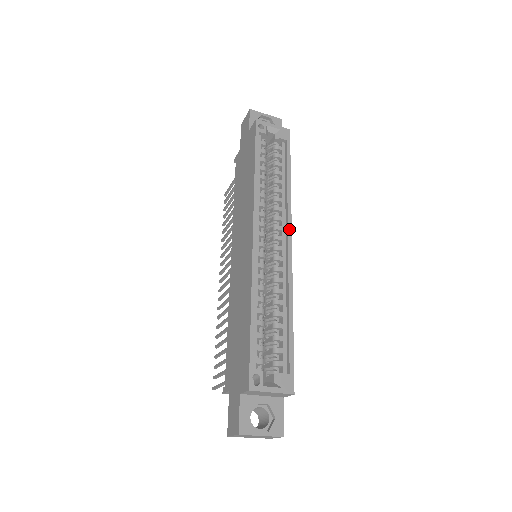
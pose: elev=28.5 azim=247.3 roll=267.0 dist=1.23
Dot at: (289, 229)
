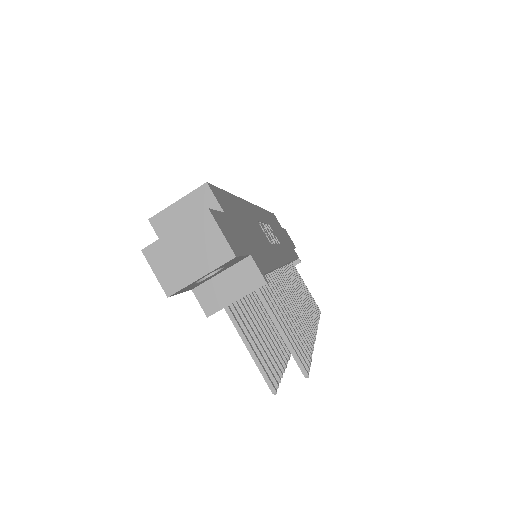
Dot at: occluded
